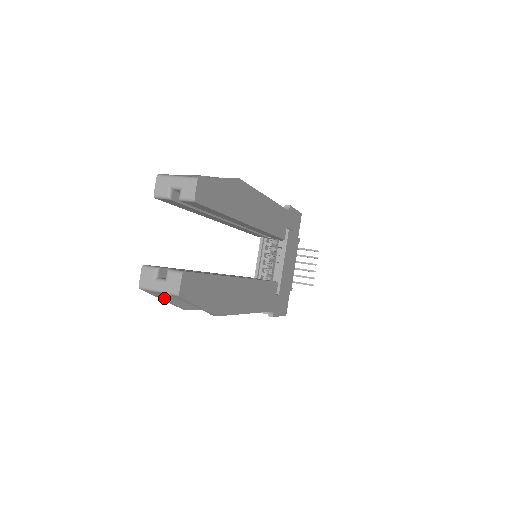
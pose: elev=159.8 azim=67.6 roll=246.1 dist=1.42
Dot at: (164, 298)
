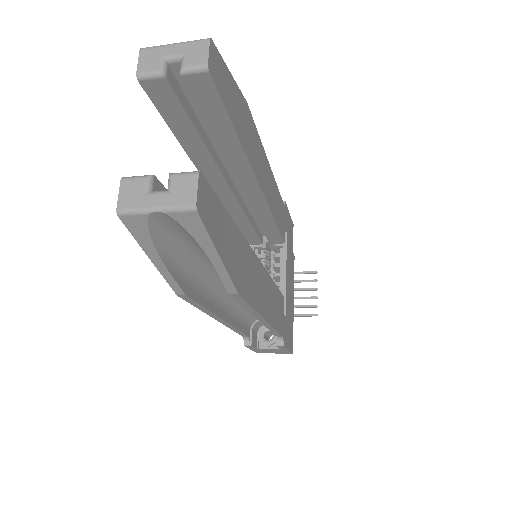
Dot at: (156, 249)
